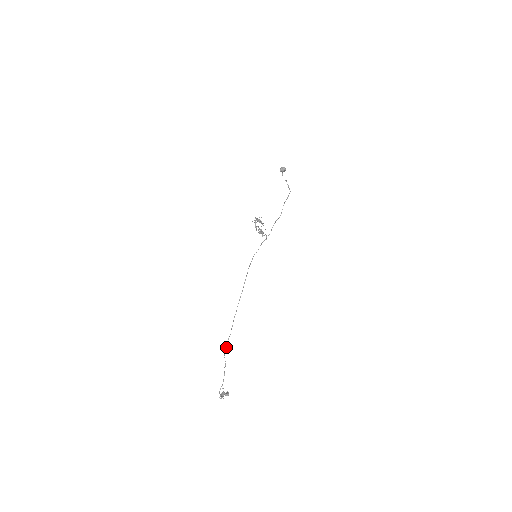
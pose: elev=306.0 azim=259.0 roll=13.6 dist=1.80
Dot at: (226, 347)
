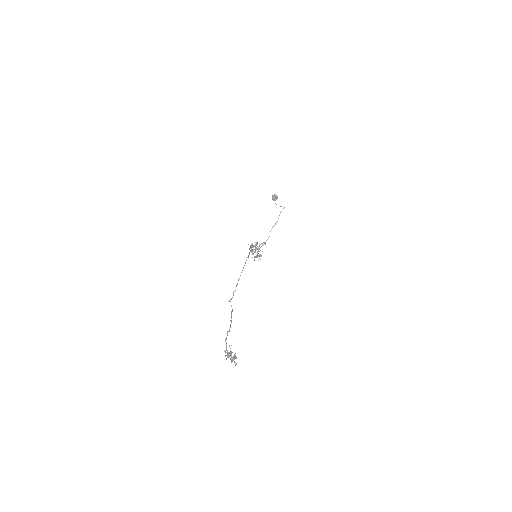
Dot at: (231, 298)
